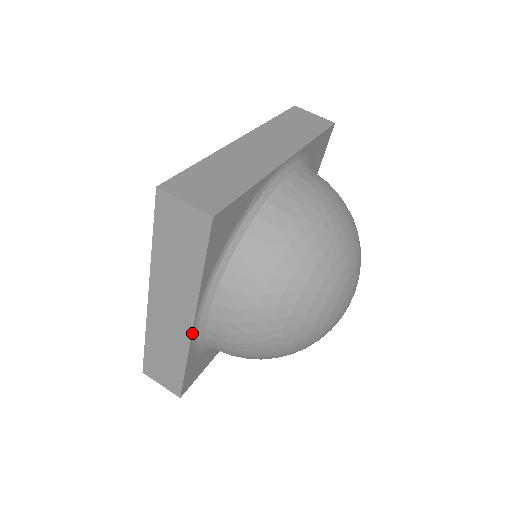
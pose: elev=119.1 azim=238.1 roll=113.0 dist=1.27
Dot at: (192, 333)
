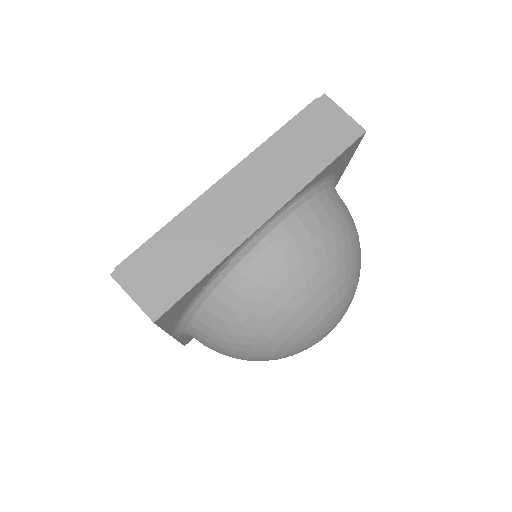
Dot at: (175, 338)
